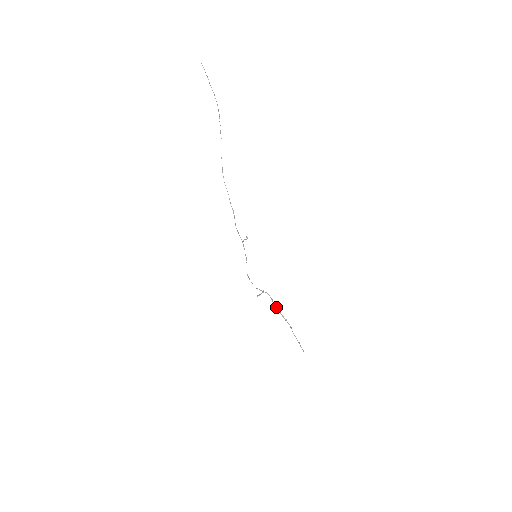
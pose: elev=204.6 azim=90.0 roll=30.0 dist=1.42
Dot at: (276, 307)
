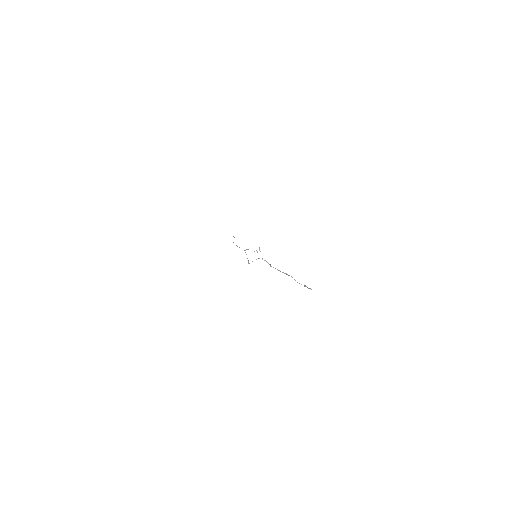
Dot at: (275, 268)
